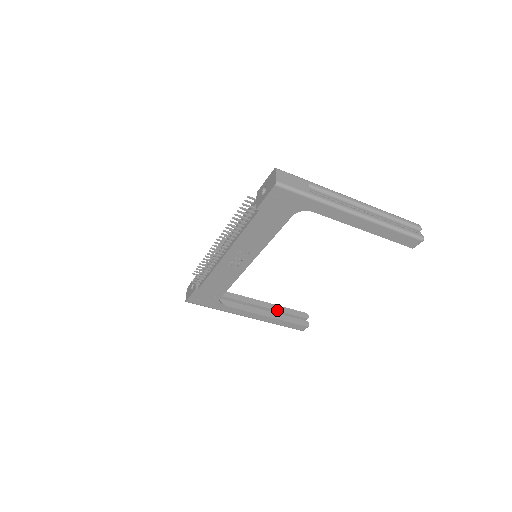
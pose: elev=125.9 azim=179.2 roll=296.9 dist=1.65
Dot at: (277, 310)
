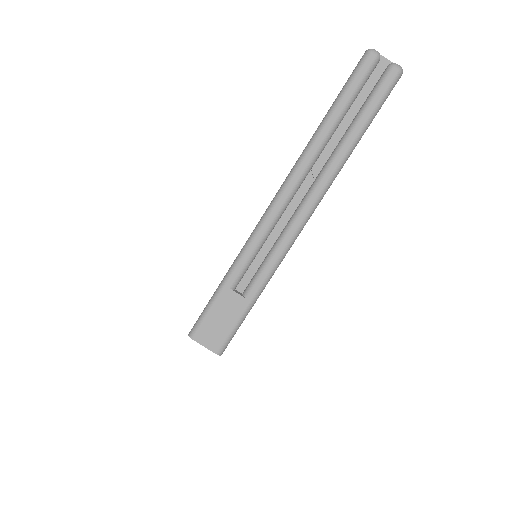
Dot at: occluded
